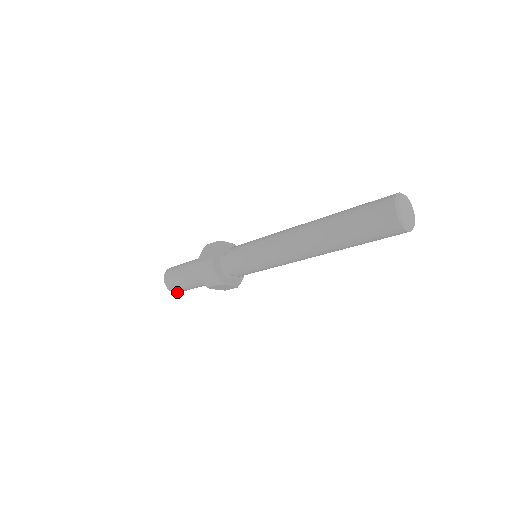
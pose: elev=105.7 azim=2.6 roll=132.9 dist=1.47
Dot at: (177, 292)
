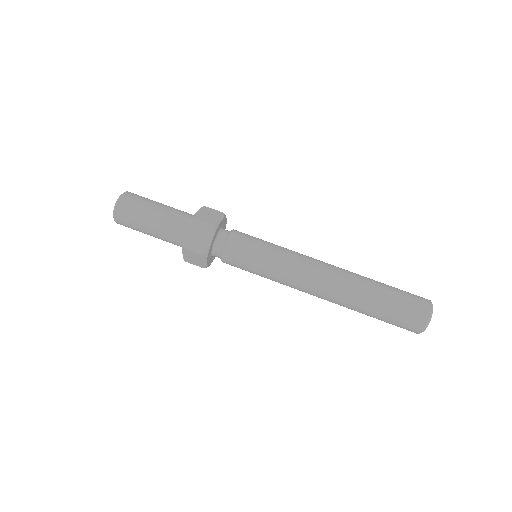
Dot at: (119, 222)
